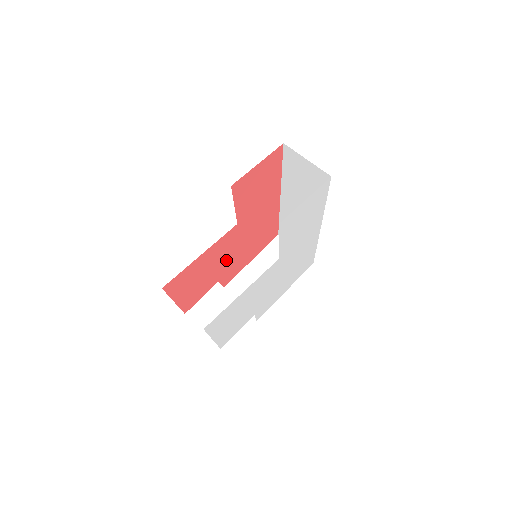
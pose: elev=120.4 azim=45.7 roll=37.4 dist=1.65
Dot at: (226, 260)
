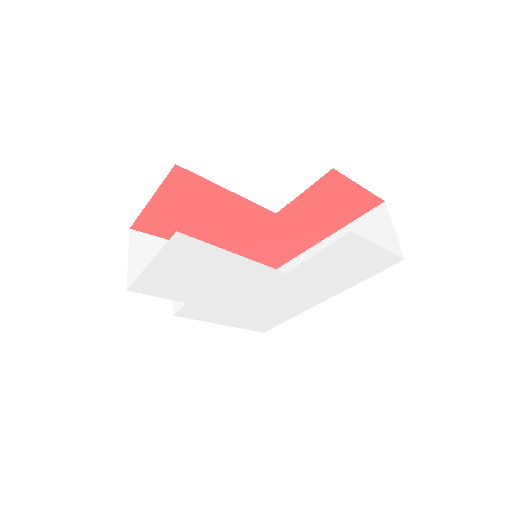
Dot at: (220, 234)
